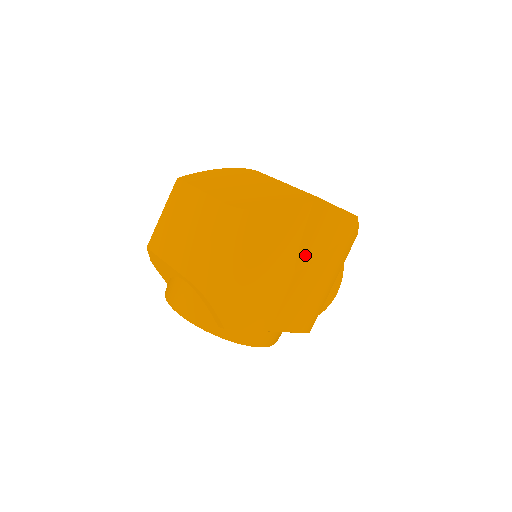
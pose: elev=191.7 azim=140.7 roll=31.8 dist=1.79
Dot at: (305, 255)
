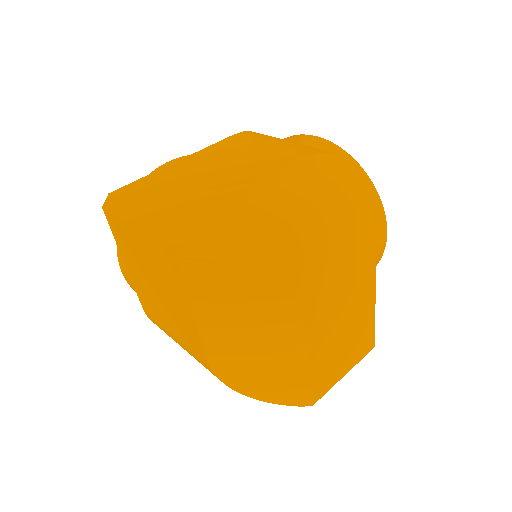
Dot at: occluded
